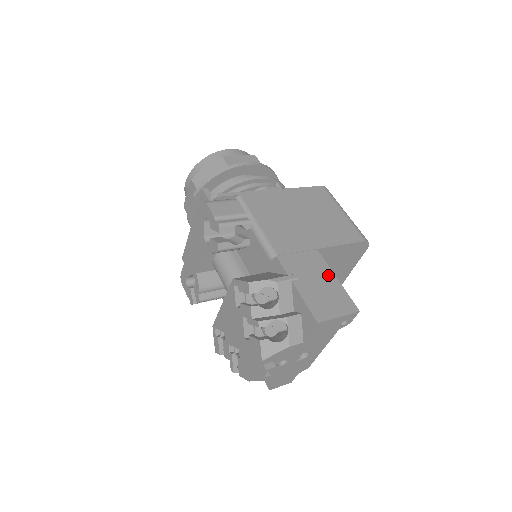
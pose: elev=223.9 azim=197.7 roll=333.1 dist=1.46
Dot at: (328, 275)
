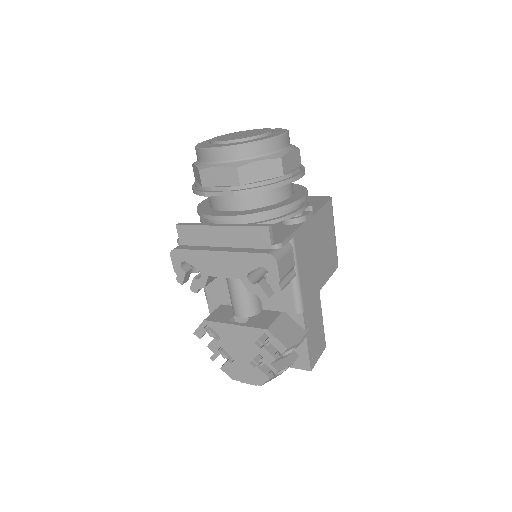
Dot at: (320, 319)
